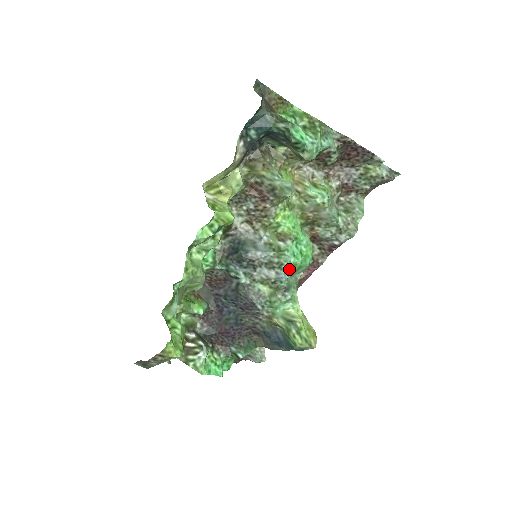
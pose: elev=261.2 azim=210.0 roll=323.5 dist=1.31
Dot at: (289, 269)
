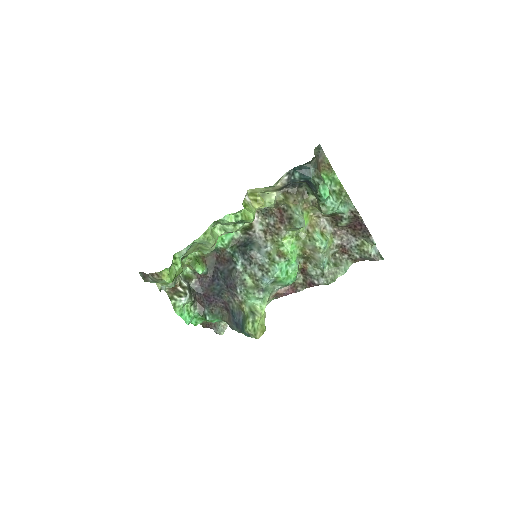
Dot at: (272, 277)
